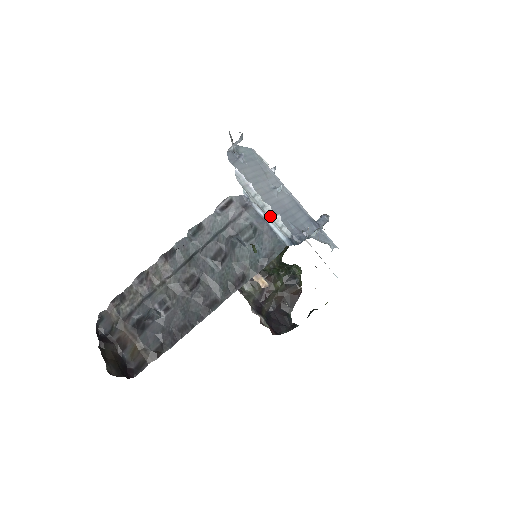
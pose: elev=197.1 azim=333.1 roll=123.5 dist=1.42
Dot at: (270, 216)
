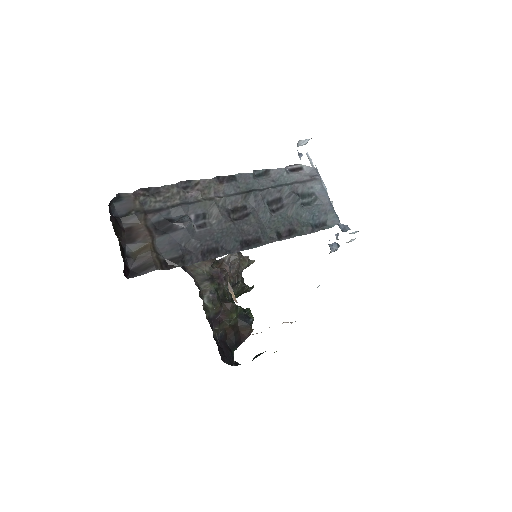
Dot at: occluded
